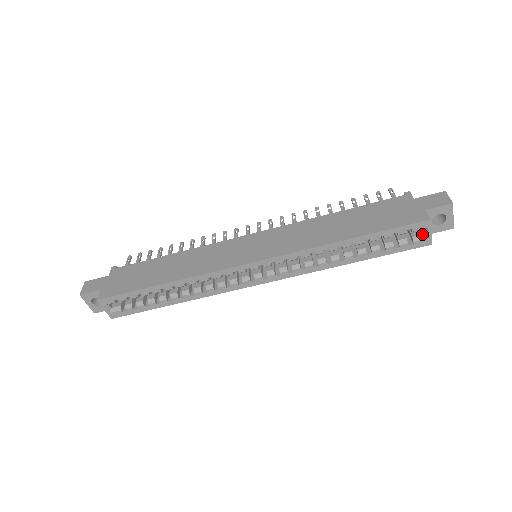
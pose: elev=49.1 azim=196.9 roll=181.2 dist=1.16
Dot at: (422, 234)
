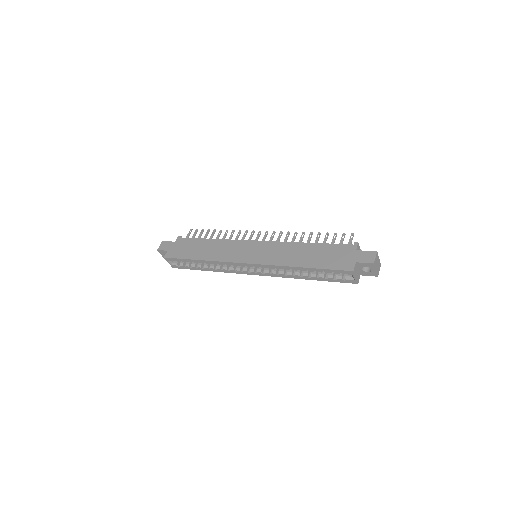
Dot at: (351, 276)
